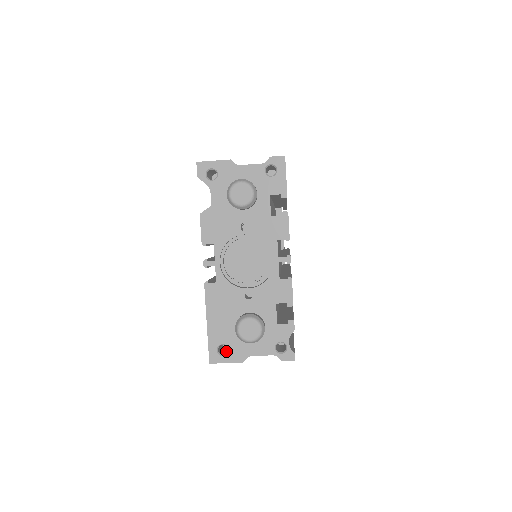
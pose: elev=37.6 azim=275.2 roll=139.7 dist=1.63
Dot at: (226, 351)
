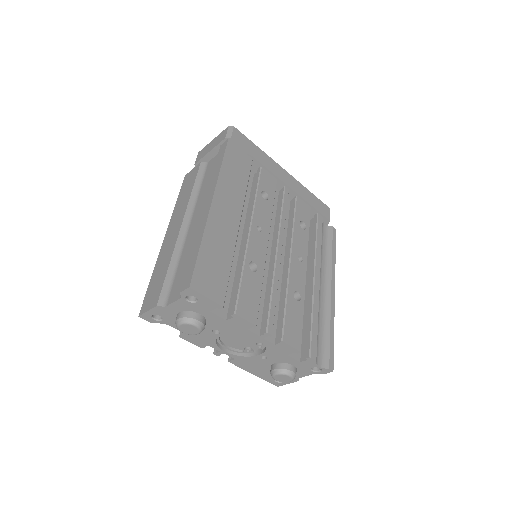
Dot at: occluded
